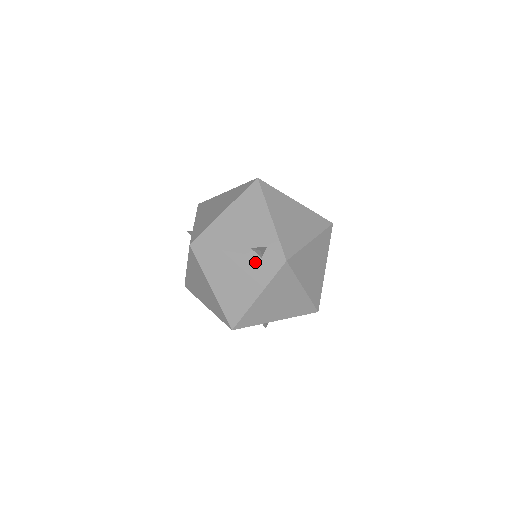
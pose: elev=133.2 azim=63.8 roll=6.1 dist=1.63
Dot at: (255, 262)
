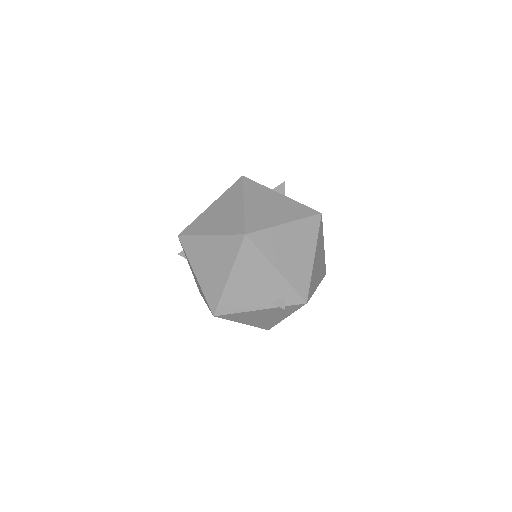
Dot at: (278, 309)
